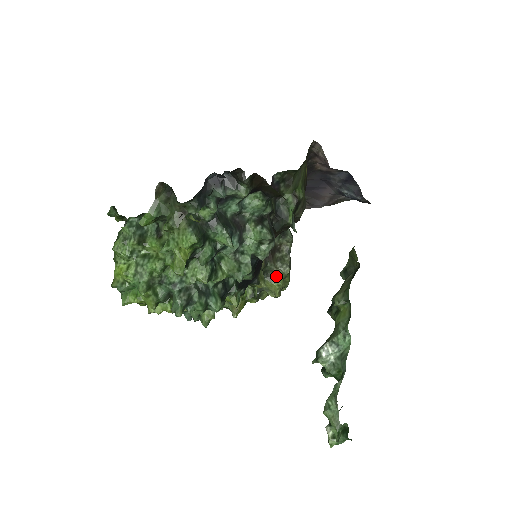
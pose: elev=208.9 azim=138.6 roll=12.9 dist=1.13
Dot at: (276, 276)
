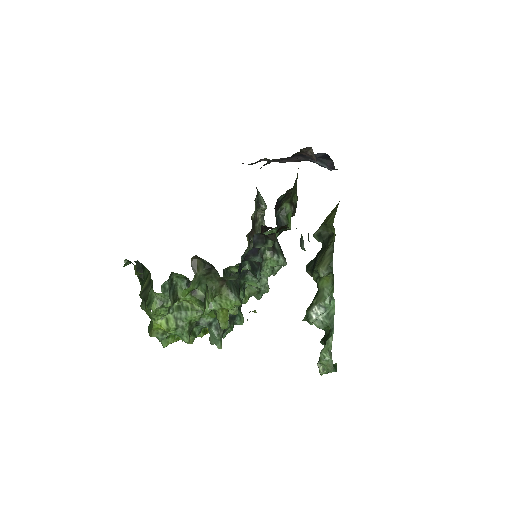
Dot at: occluded
